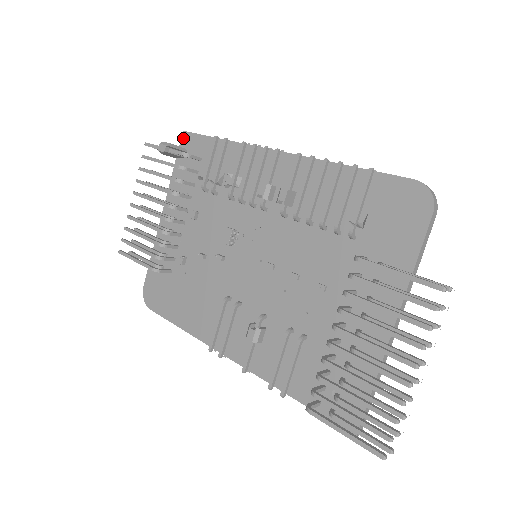
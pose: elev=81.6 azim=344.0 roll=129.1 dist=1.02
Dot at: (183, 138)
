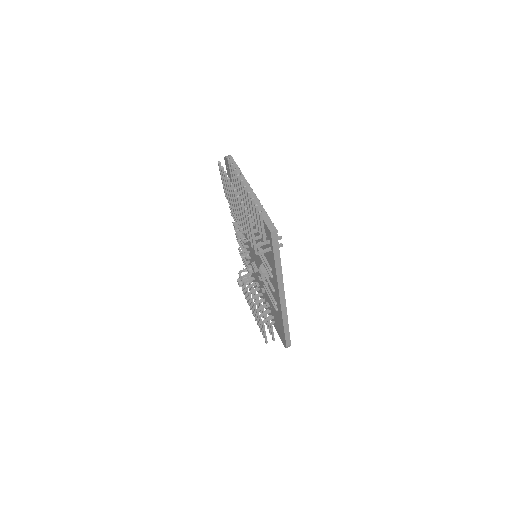
Dot at: occluded
